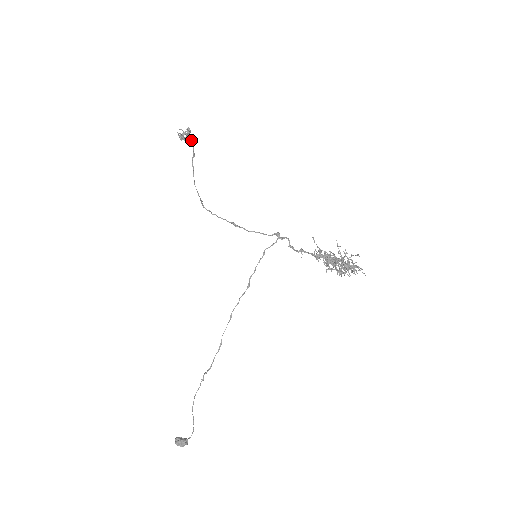
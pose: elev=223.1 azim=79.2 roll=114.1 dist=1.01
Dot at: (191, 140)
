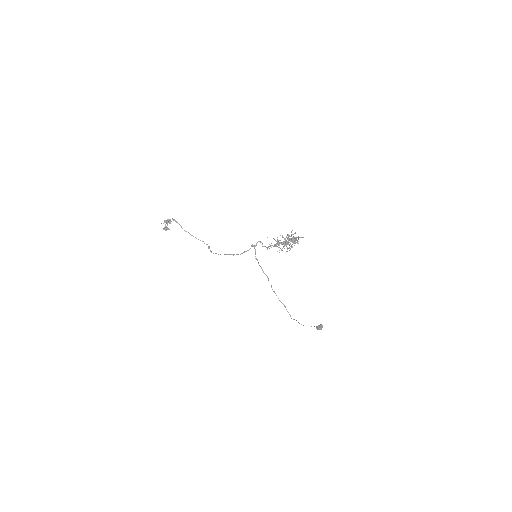
Dot at: occluded
